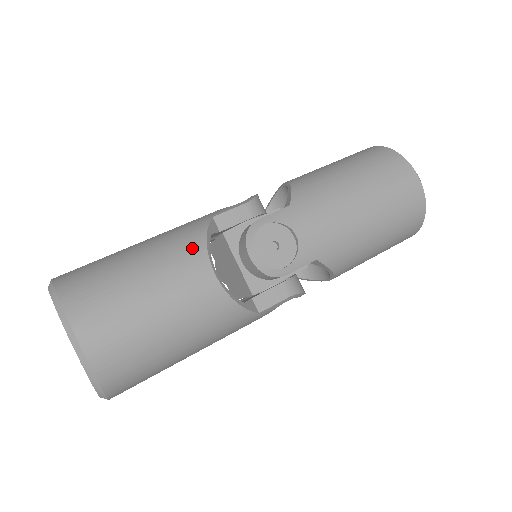
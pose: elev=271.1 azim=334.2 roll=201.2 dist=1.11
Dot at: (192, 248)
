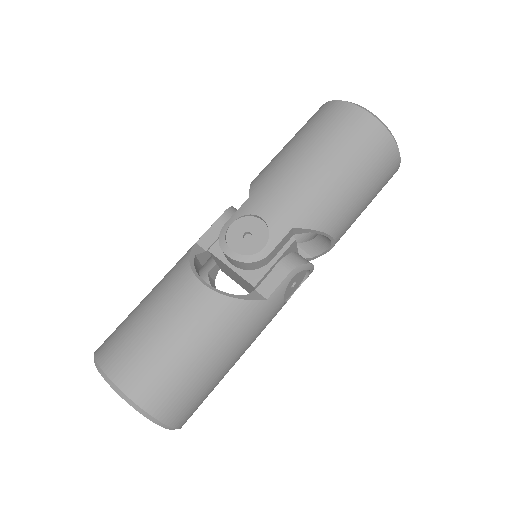
Dot at: (179, 273)
